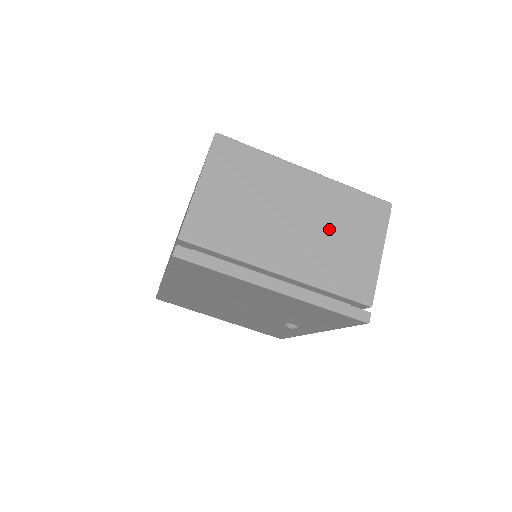
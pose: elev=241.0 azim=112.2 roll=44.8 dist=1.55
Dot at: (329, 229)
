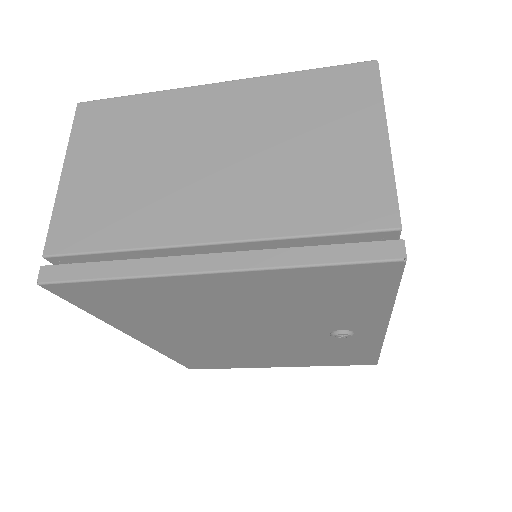
Dot at: (276, 143)
